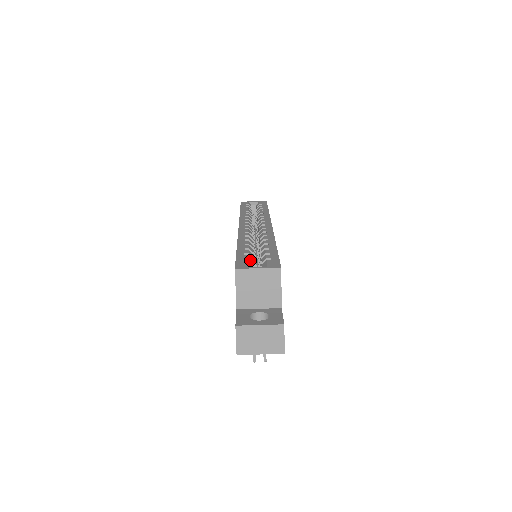
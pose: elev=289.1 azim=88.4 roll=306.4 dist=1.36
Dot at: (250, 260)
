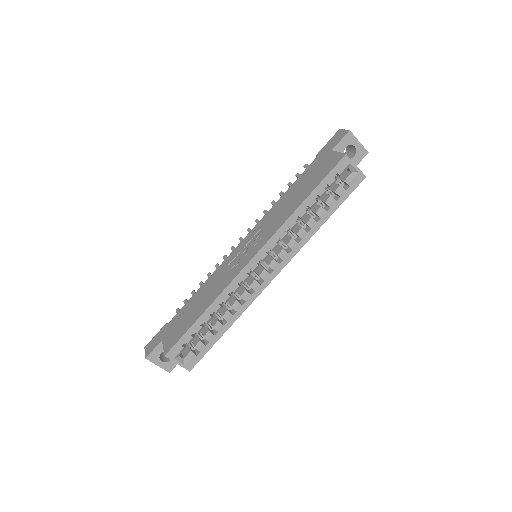
Dot at: (188, 343)
